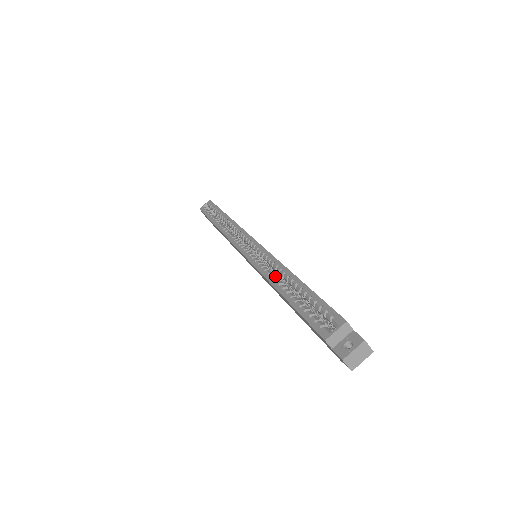
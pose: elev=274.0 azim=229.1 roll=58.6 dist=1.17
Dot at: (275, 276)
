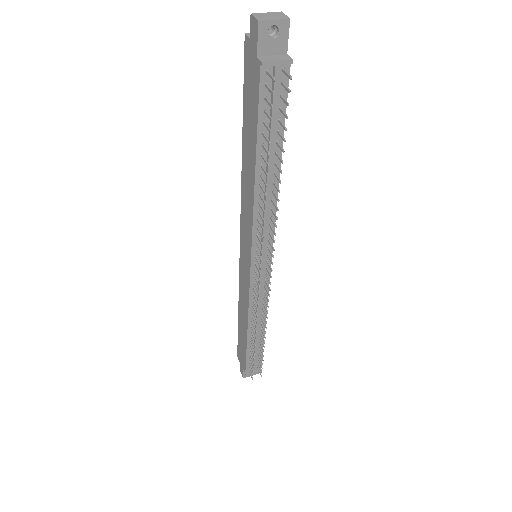
Dot at: occluded
